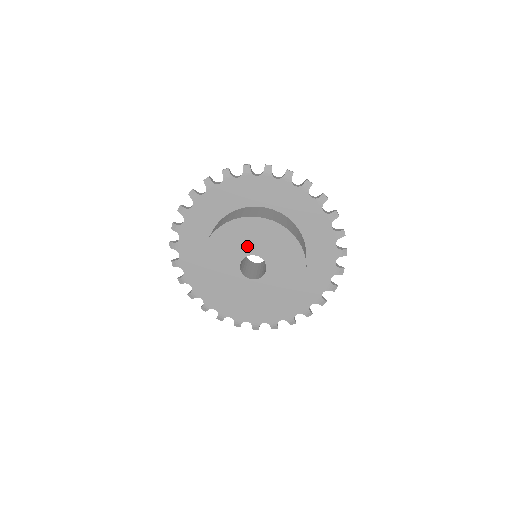
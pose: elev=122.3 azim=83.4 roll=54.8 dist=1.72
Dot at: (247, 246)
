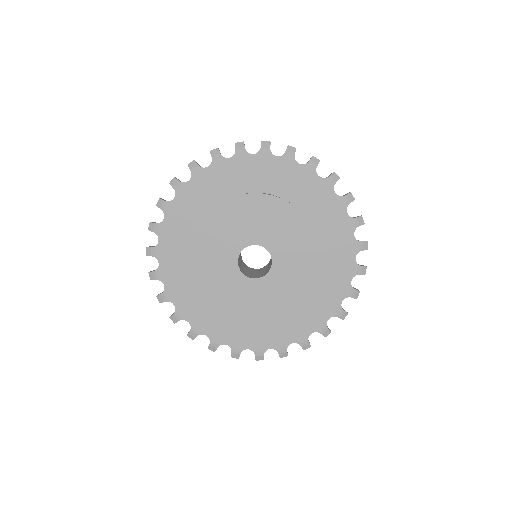
Dot at: (226, 252)
